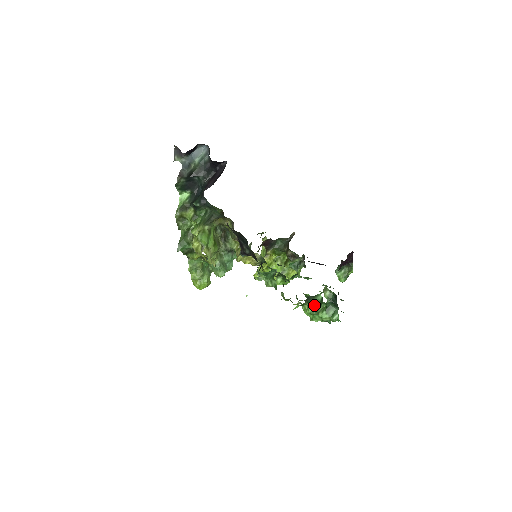
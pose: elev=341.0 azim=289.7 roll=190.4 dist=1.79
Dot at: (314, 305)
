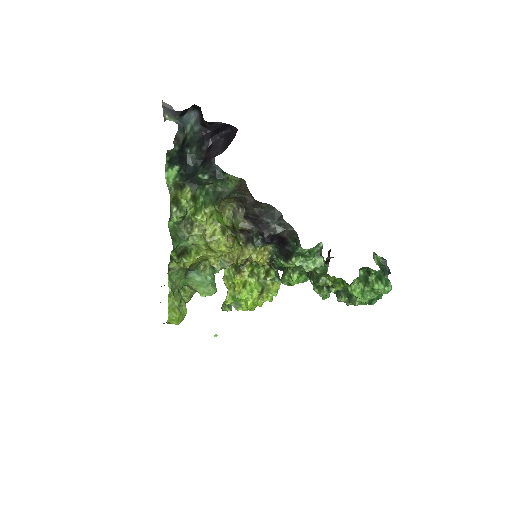
Dot at: (362, 281)
